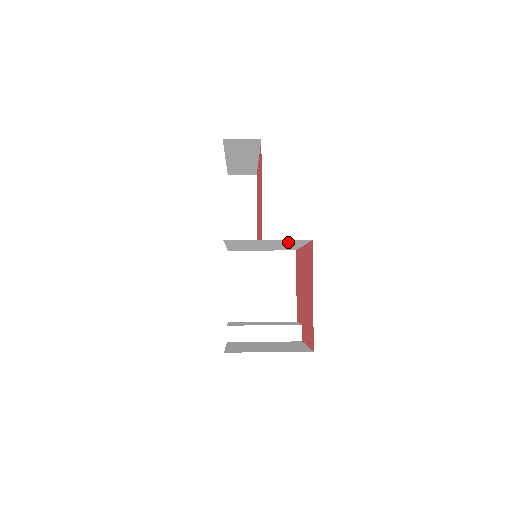
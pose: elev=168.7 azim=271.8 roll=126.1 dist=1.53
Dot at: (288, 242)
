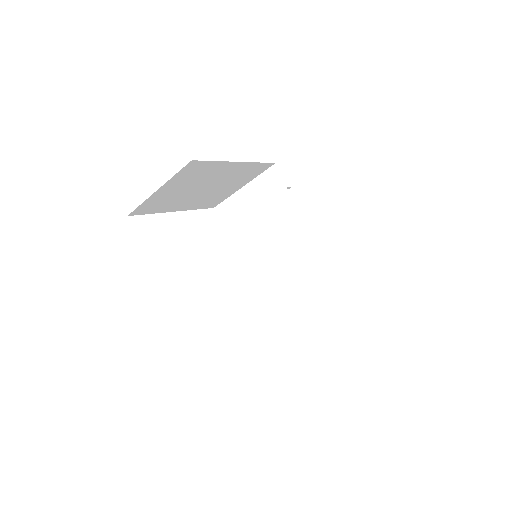
Dot at: (270, 200)
